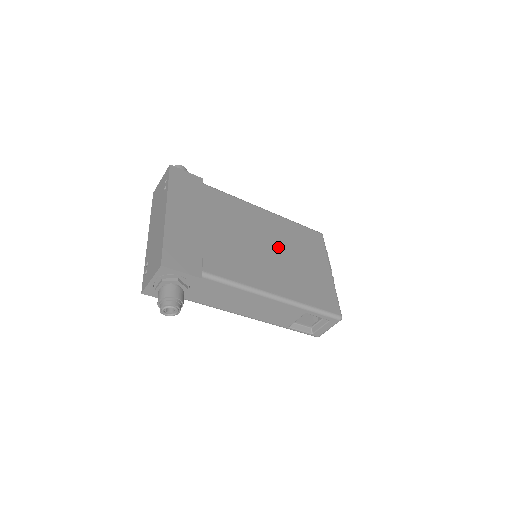
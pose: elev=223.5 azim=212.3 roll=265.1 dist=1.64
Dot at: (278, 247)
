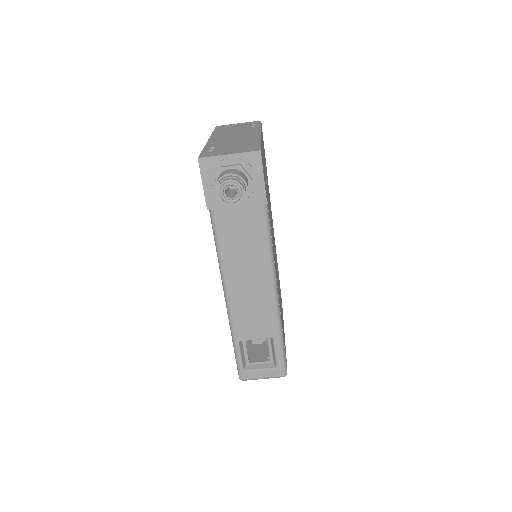
Dot at: occluded
